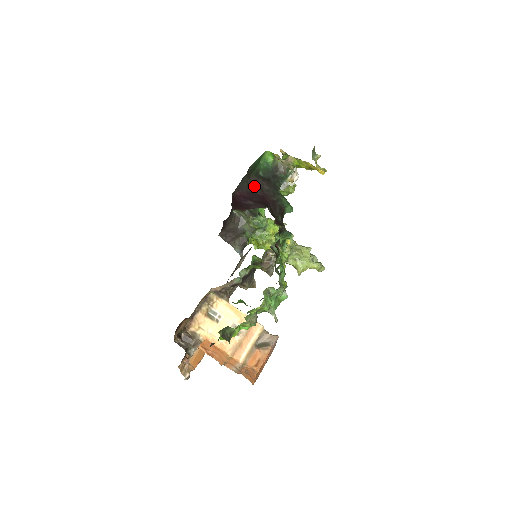
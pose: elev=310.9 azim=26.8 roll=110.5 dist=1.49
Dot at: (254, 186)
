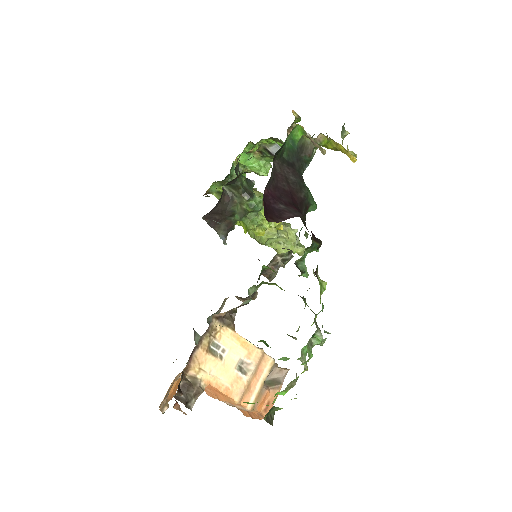
Dot at: (279, 176)
